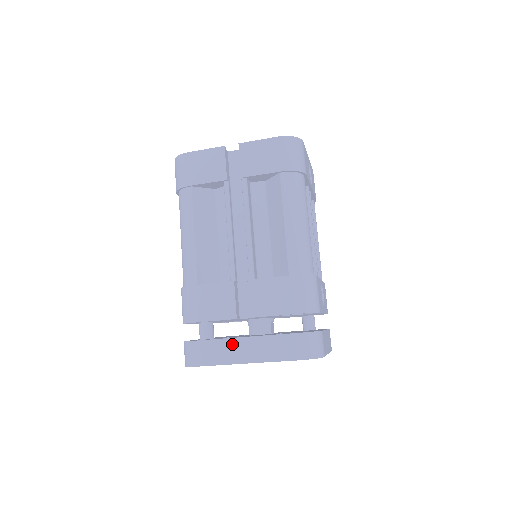
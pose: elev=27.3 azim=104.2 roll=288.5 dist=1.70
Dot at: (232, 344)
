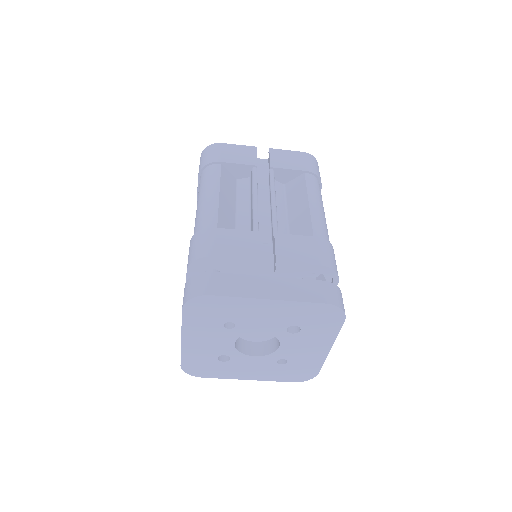
Dot at: (252, 280)
